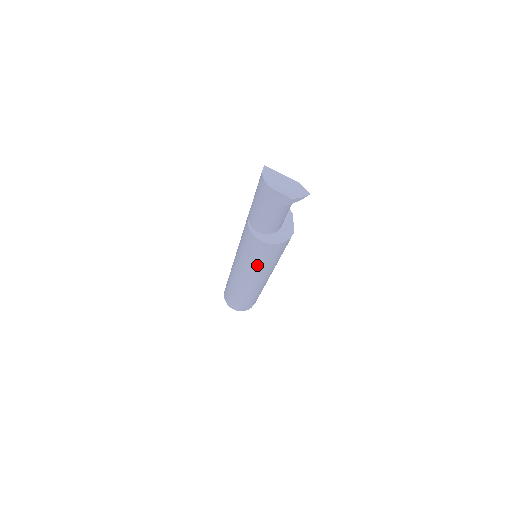
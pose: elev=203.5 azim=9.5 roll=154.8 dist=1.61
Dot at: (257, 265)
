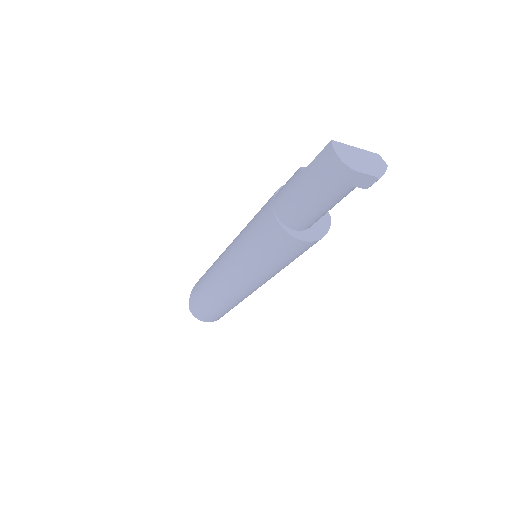
Dot at: (276, 269)
